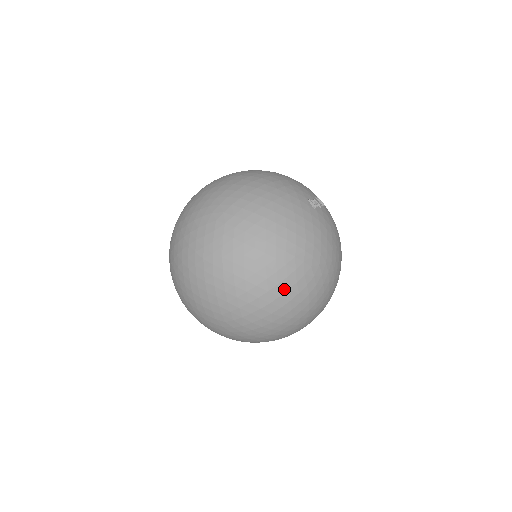
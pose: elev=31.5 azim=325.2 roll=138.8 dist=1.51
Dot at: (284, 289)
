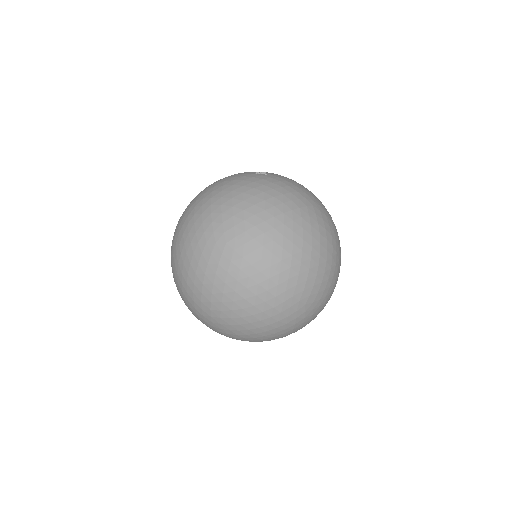
Dot at: (317, 235)
